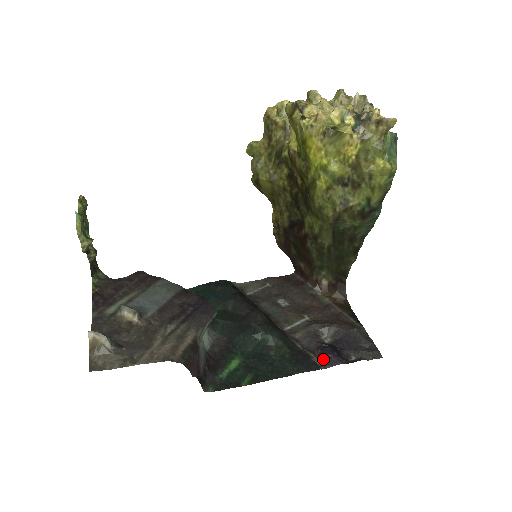
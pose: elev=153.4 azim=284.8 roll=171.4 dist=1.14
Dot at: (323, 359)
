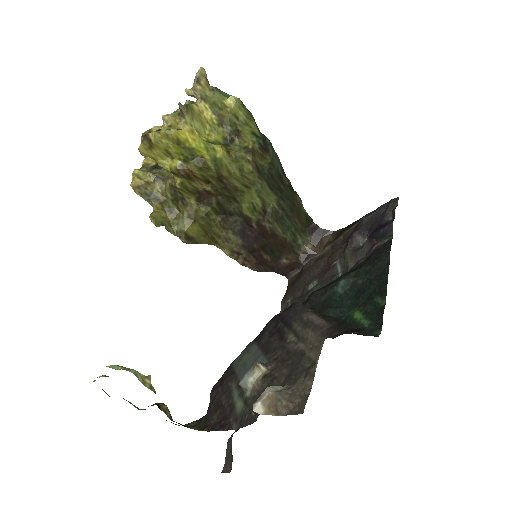
Dot at: (383, 237)
